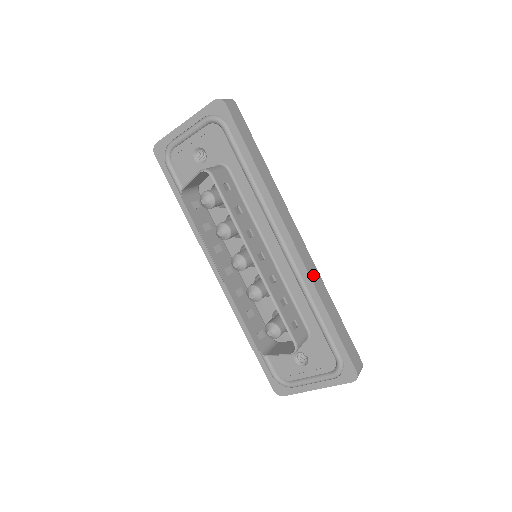
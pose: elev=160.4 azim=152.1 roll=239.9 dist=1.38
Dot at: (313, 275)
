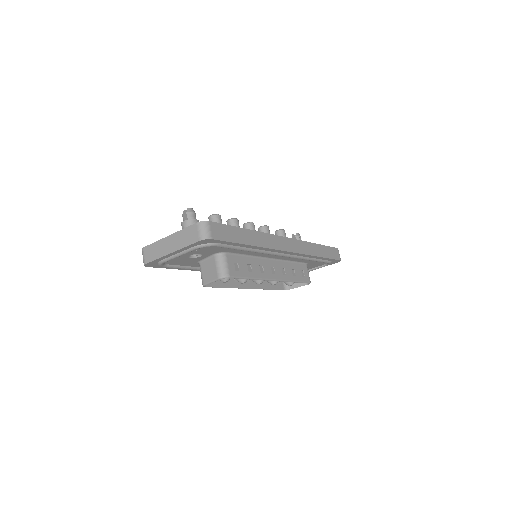
Dot at: (304, 250)
